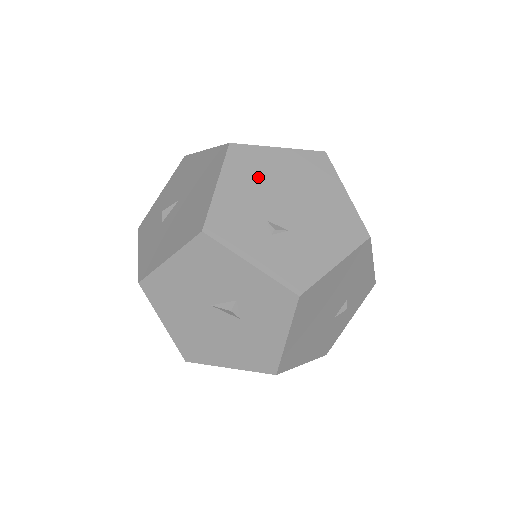
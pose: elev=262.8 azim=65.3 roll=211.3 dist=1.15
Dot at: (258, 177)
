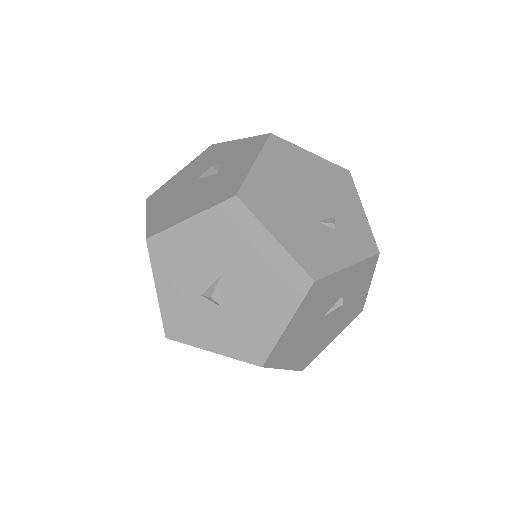
Dot at: occluded
